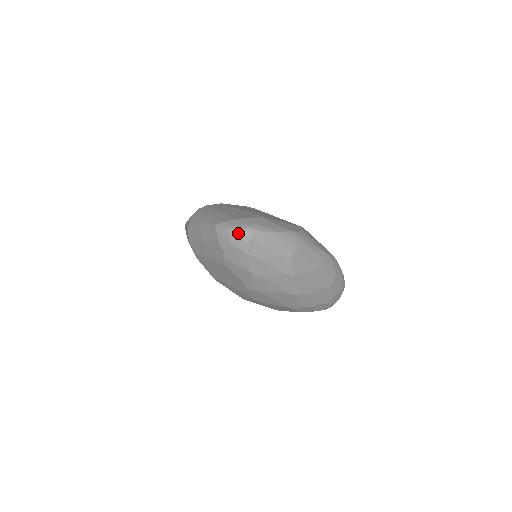
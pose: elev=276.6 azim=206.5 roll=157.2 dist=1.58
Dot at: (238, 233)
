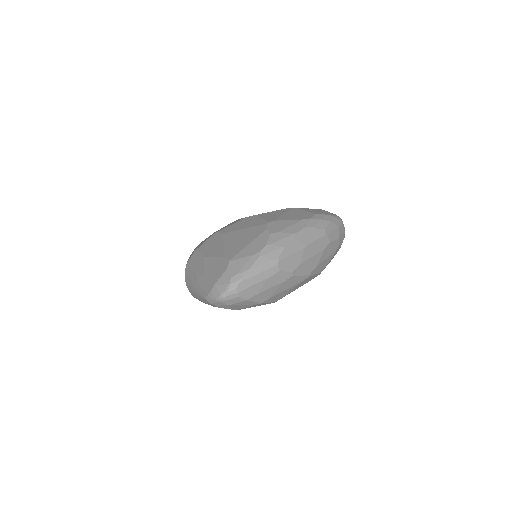
Dot at: (226, 297)
